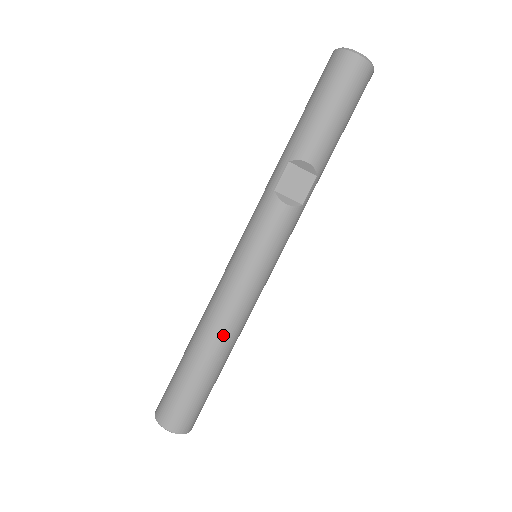
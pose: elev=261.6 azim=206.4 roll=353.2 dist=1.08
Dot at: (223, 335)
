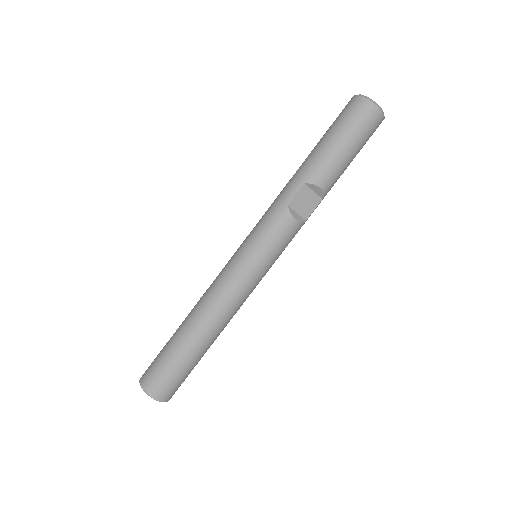
Dot at: (220, 322)
